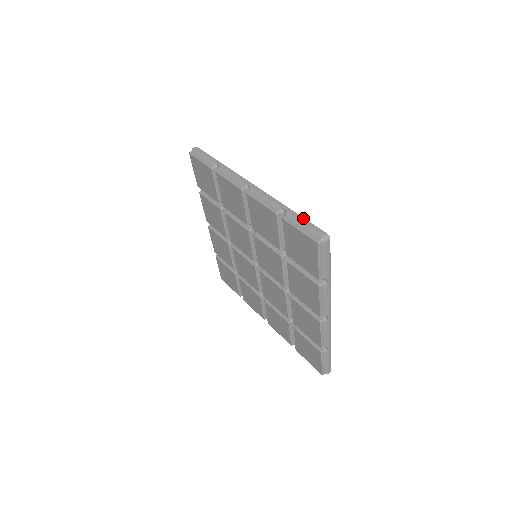
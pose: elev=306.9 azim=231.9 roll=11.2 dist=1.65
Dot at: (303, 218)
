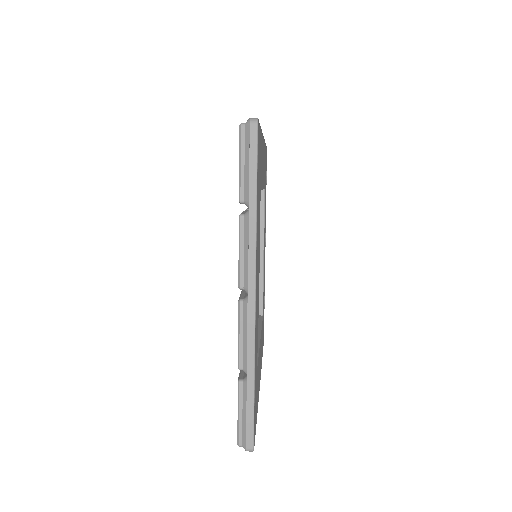
Dot at: occluded
